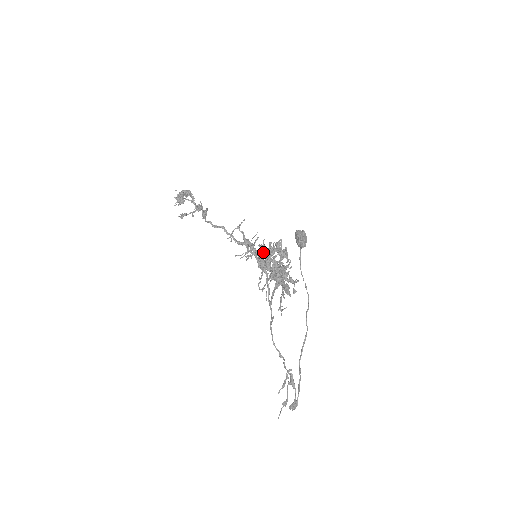
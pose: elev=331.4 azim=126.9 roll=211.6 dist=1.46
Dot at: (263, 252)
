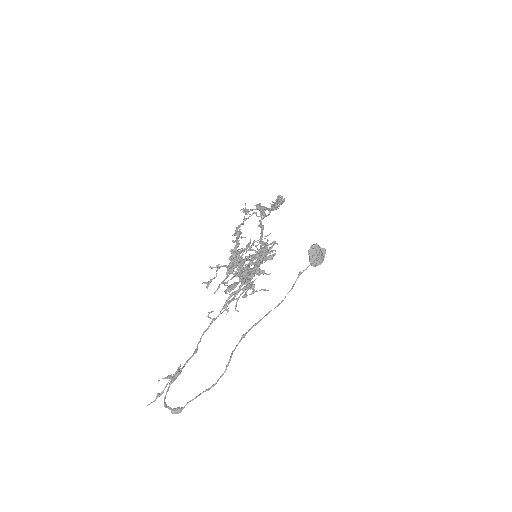
Dot at: occluded
